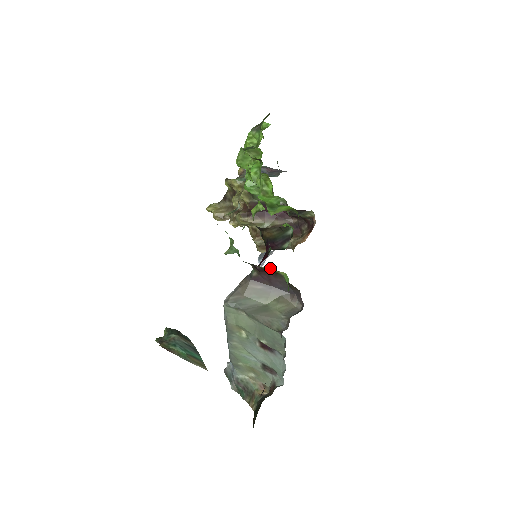
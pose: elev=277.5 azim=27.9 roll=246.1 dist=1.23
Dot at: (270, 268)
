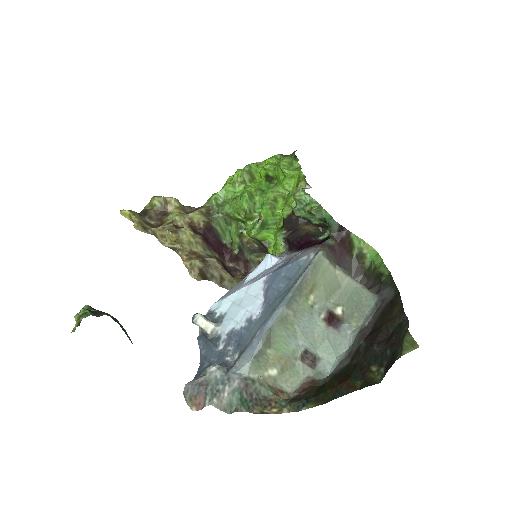
Dot at: (358, 239)
